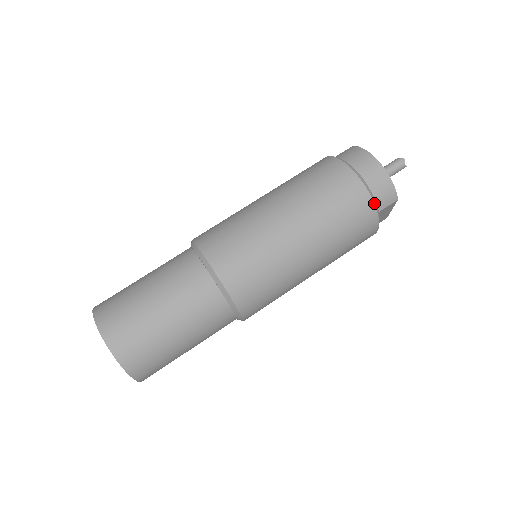
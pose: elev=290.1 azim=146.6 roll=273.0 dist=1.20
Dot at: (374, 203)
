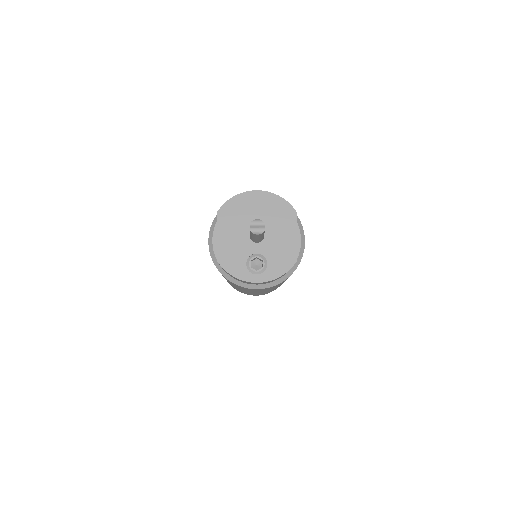
Dot at: occluded
